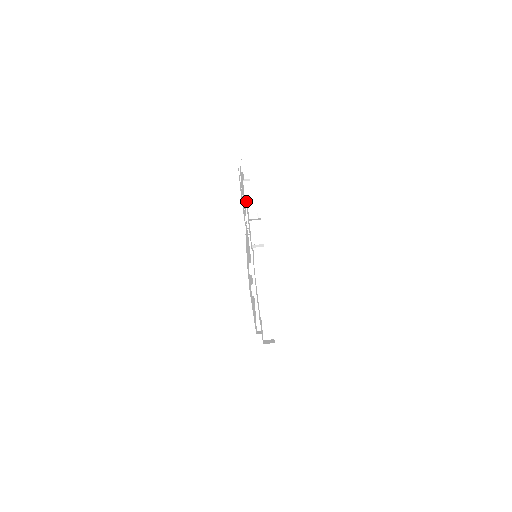
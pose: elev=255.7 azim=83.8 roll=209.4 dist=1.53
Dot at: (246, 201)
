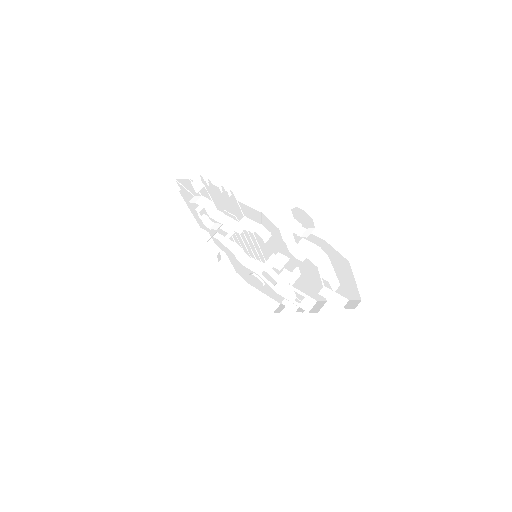
Dot at: (212, 217)
